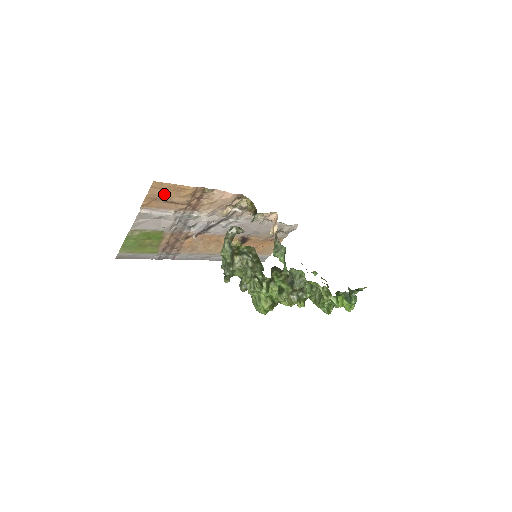
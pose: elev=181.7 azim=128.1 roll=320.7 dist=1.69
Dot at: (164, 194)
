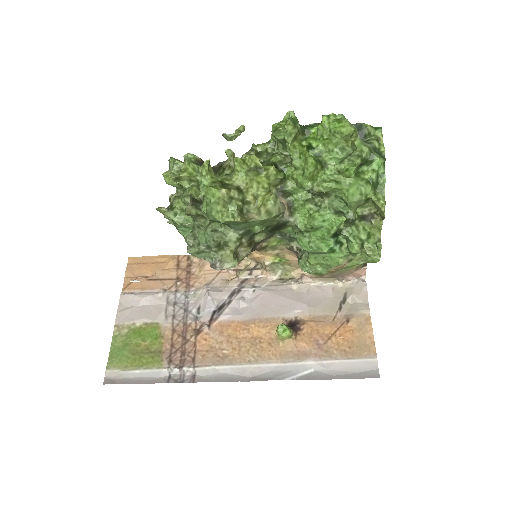
Dot at: (144, 270)
